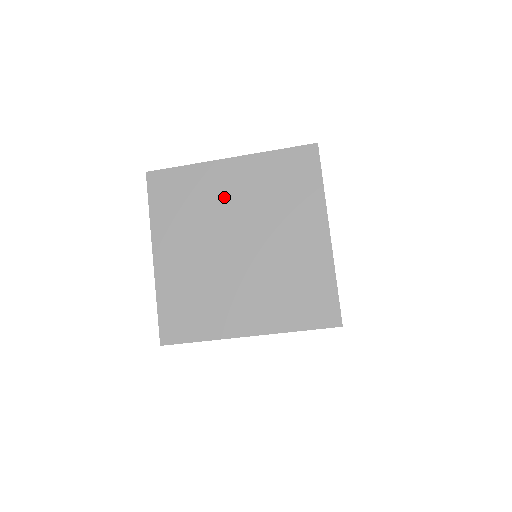
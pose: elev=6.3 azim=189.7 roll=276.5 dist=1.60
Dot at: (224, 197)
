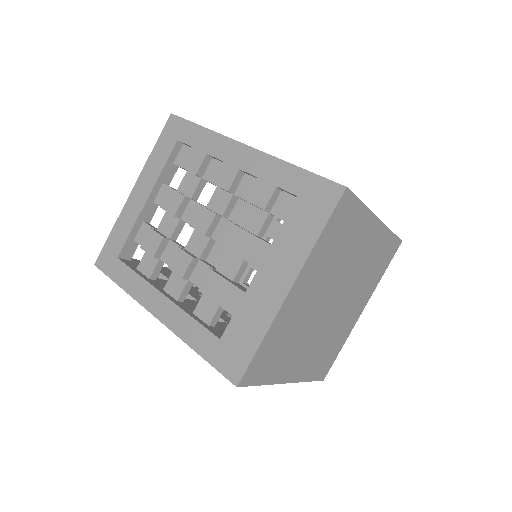
Dot at: (306, 305)
